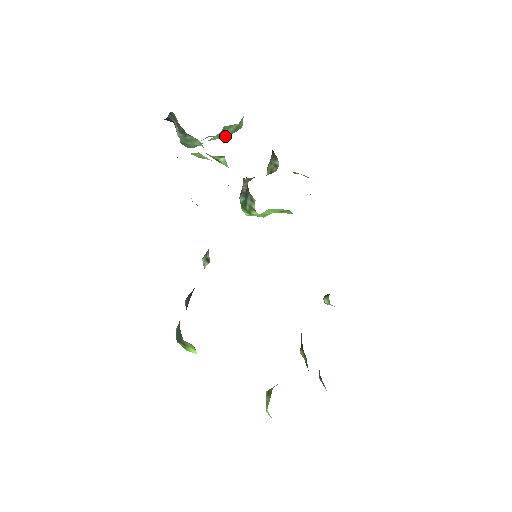
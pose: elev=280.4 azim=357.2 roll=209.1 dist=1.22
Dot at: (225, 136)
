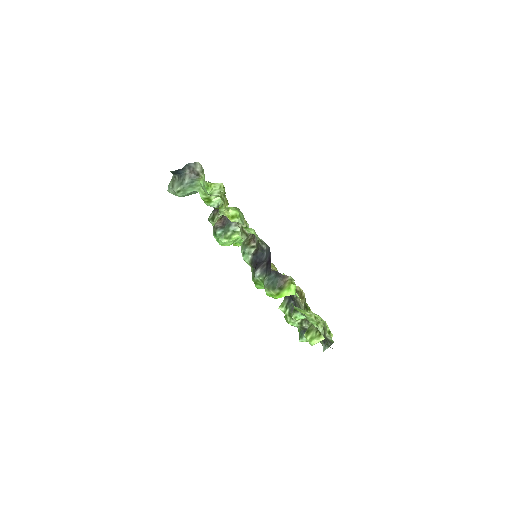
Dot at: occluded
